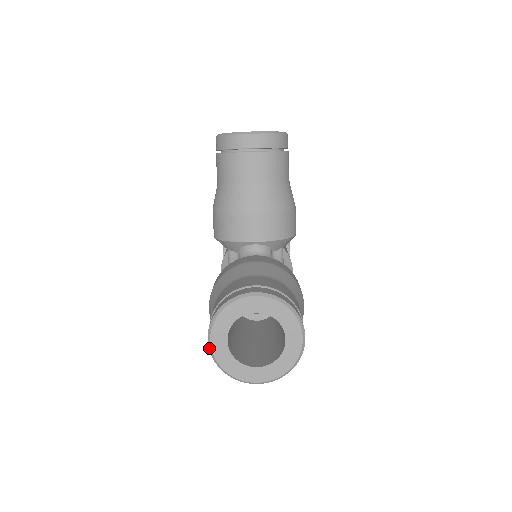
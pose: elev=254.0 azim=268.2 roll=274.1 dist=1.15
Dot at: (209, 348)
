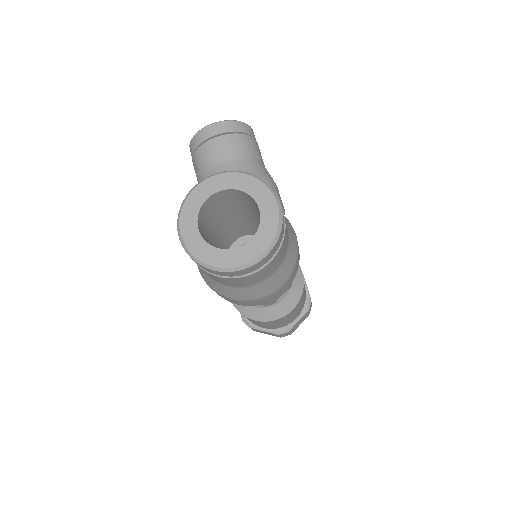
Dot at: (181, 243)
